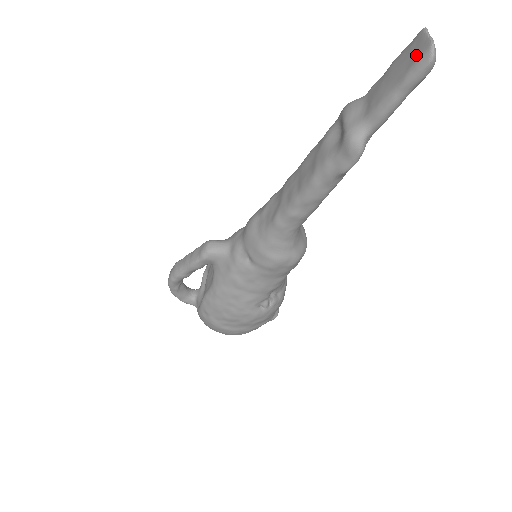
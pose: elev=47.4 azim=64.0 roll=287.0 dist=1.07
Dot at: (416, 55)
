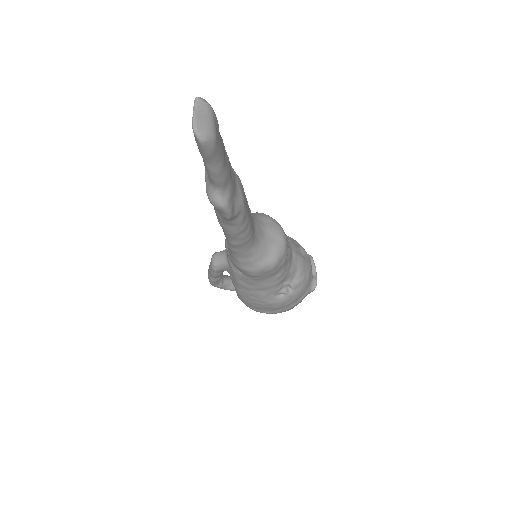
Dot at: occluded
